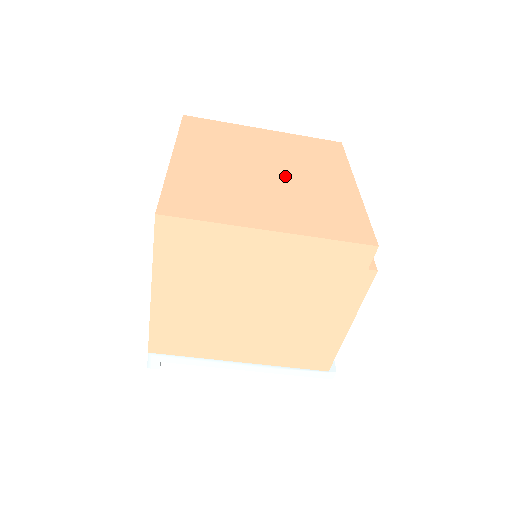
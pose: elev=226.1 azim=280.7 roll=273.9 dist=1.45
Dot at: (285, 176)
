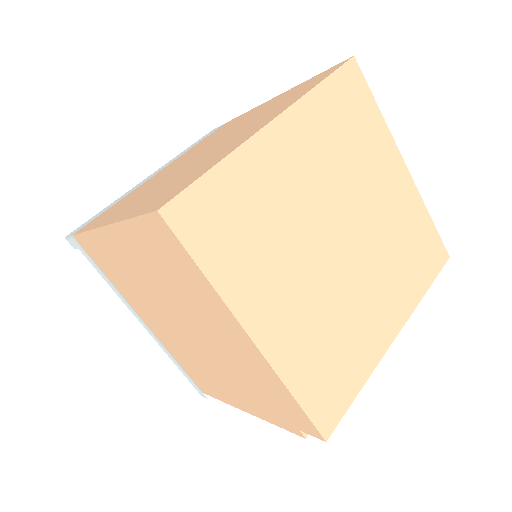
Dot at: (349, 264)
